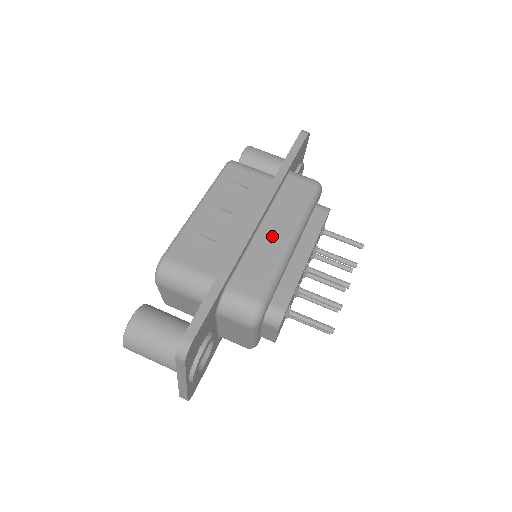
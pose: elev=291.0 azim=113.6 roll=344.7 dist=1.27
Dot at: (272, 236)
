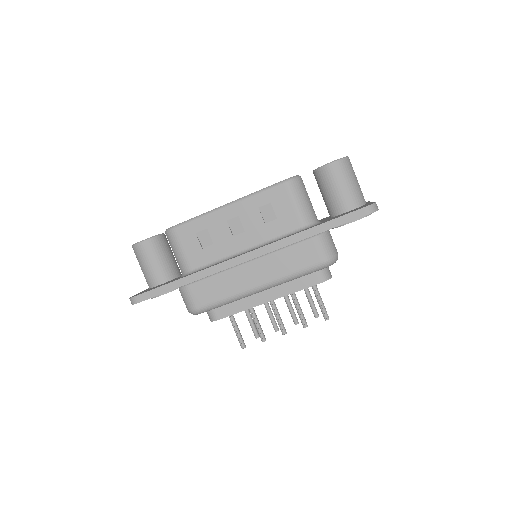
Dot at: (246, 276)
